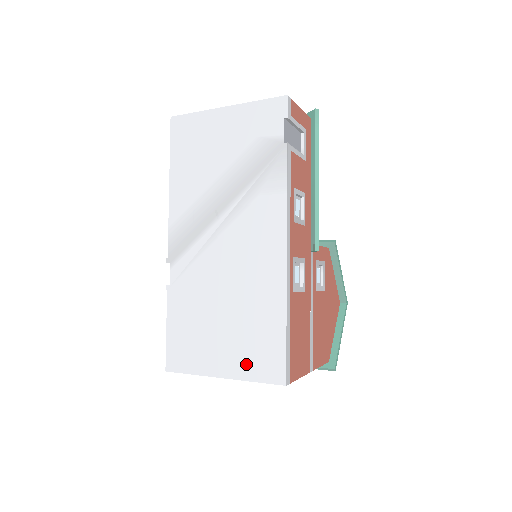
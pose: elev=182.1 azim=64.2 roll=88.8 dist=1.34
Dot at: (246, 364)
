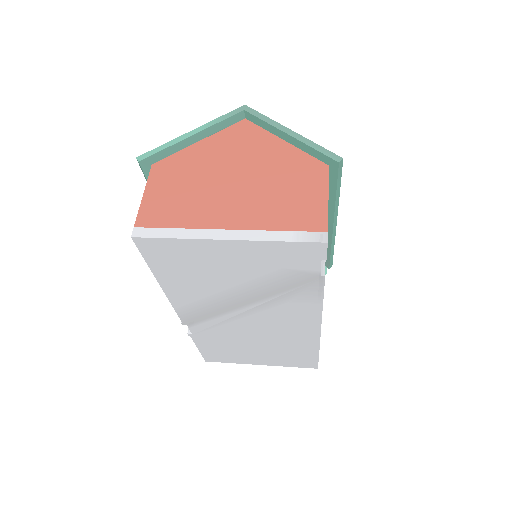
Dot at: (282, 362)
